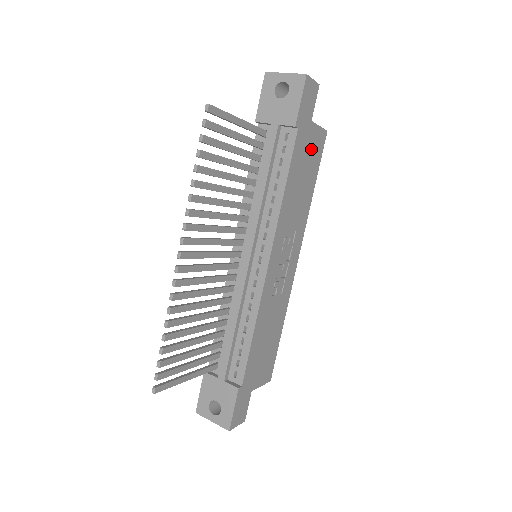
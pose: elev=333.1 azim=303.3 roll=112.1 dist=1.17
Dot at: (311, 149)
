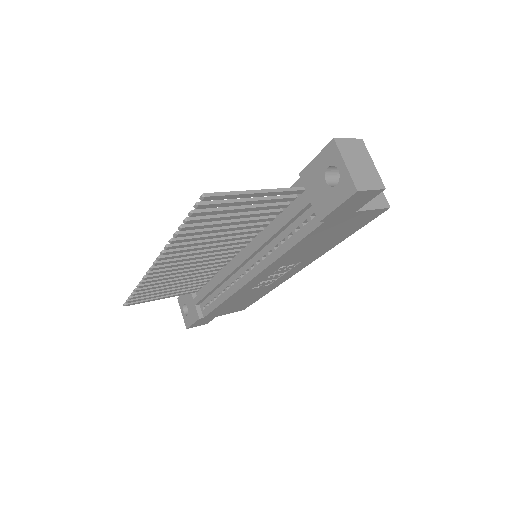
Dot at: (348, 224)
